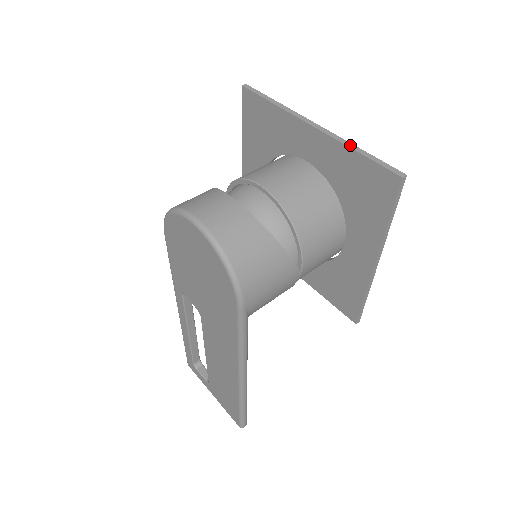
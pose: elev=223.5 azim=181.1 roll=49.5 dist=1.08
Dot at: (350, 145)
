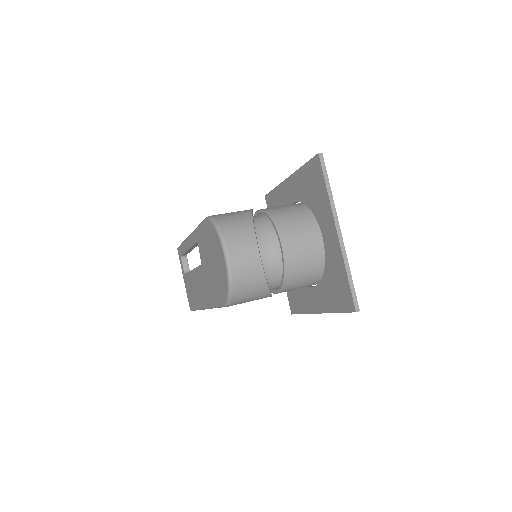
Dot at: (347, 266)
